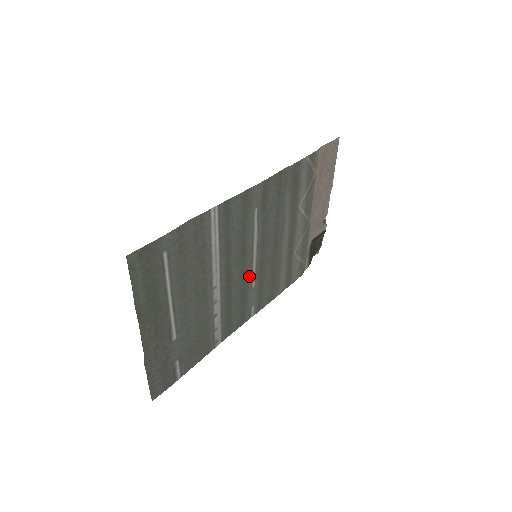
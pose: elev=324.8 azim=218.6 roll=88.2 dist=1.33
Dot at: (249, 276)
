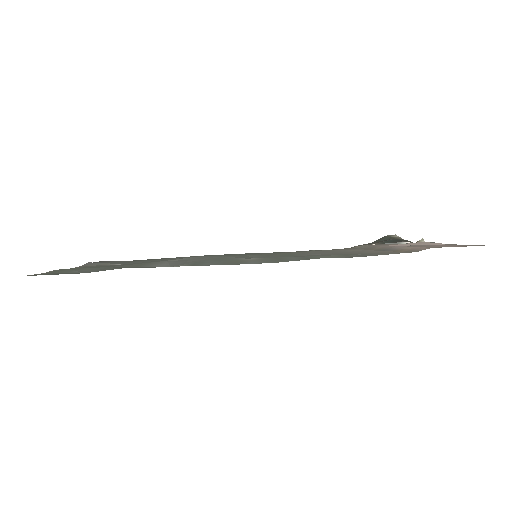
Dot at: occluded
